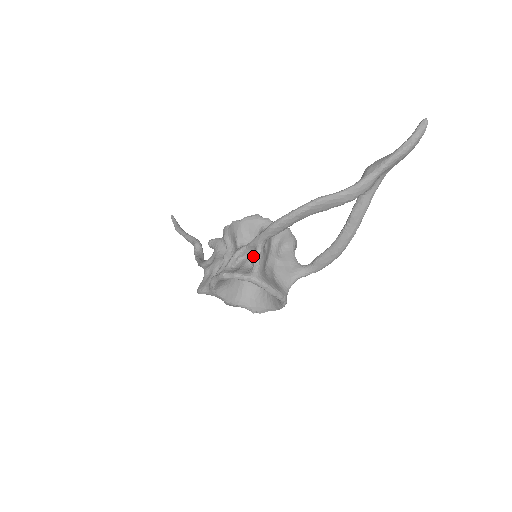
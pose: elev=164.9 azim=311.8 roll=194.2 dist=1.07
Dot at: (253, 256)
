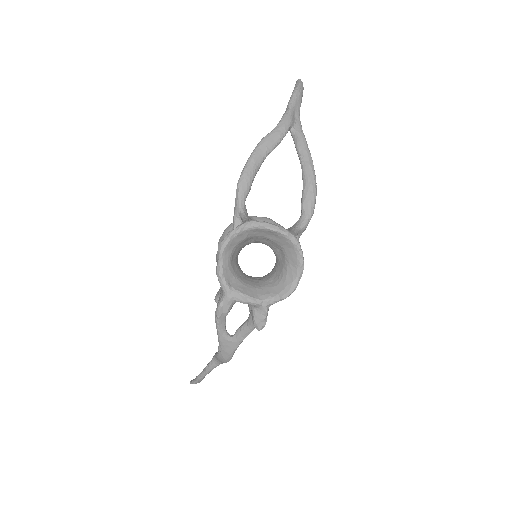
Dot at: occluded
